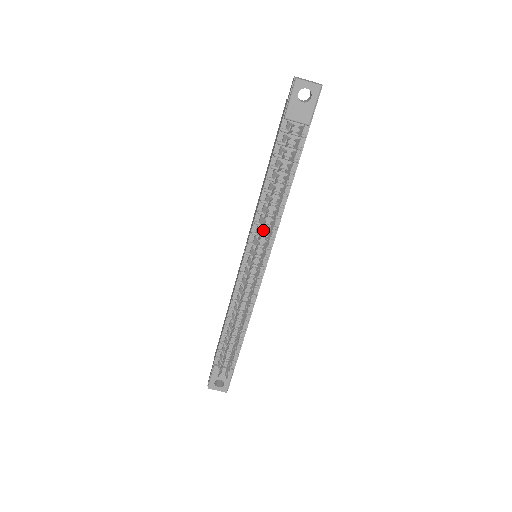
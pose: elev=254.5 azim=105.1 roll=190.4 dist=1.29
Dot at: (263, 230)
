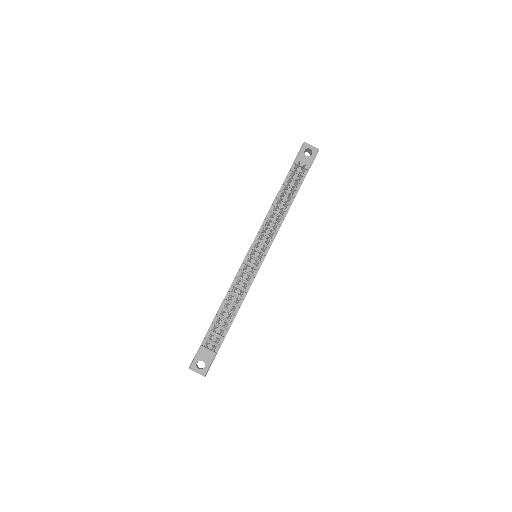
Dot at: (266, 233)
